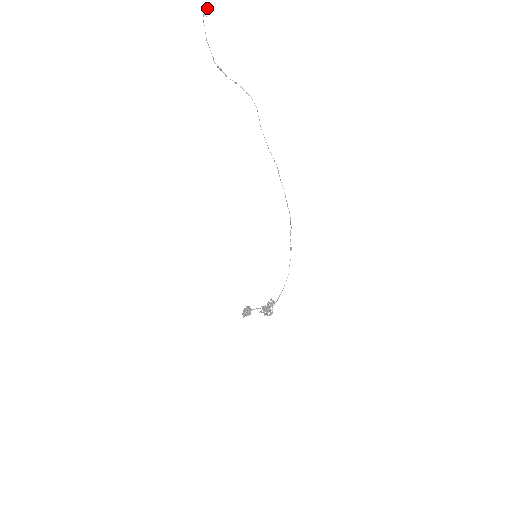
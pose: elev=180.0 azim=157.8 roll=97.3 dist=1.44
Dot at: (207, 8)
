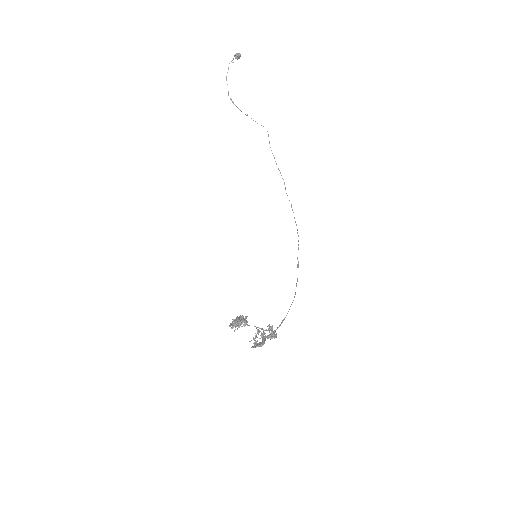
Dot at: (239, 54)
